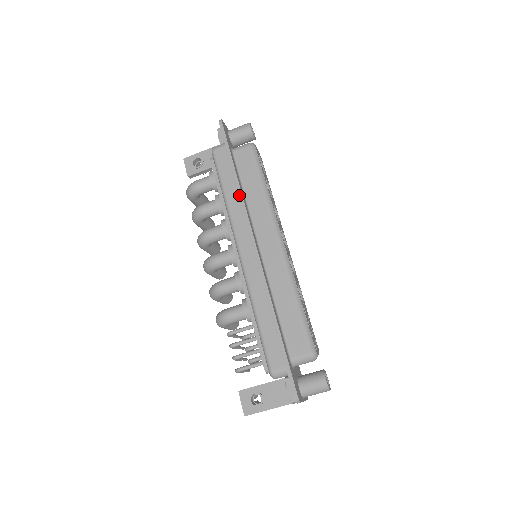
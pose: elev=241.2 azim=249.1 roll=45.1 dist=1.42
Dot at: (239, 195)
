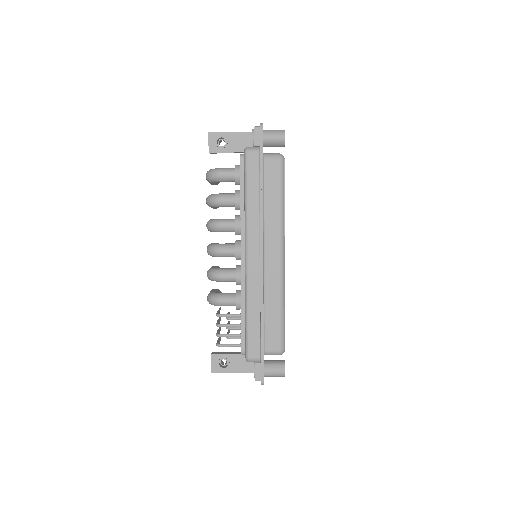
Dot at: (260, 207)
